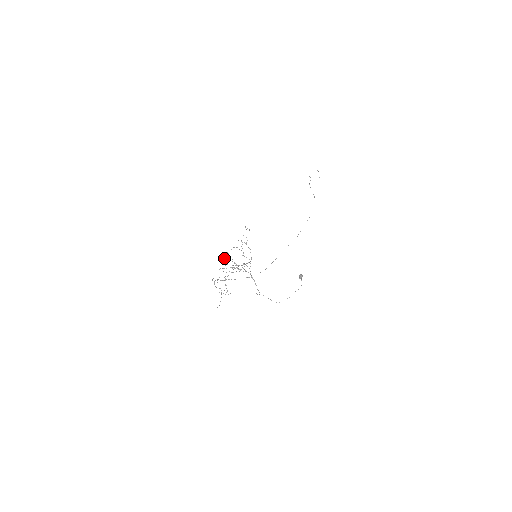
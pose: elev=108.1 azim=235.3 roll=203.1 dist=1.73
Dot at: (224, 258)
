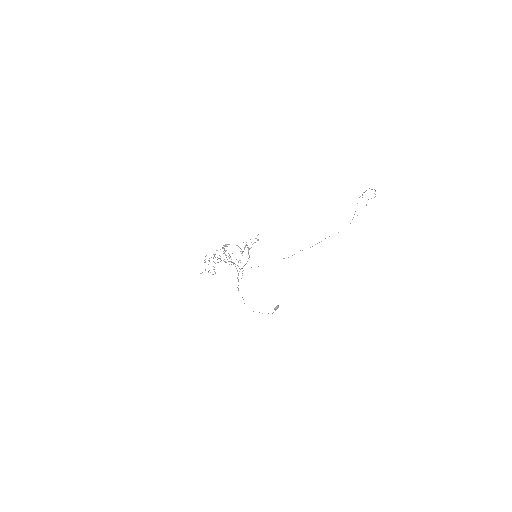
Dot at: (224, 248)
